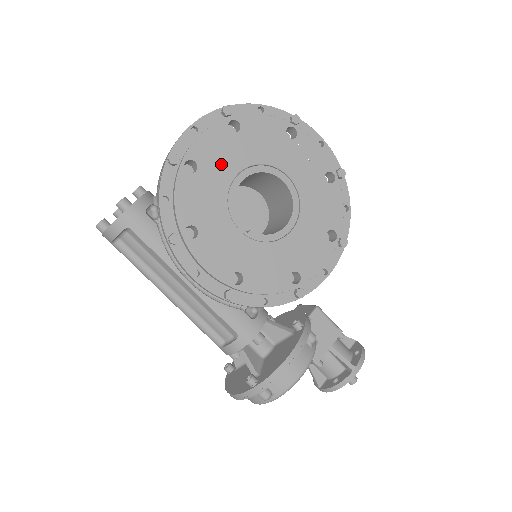
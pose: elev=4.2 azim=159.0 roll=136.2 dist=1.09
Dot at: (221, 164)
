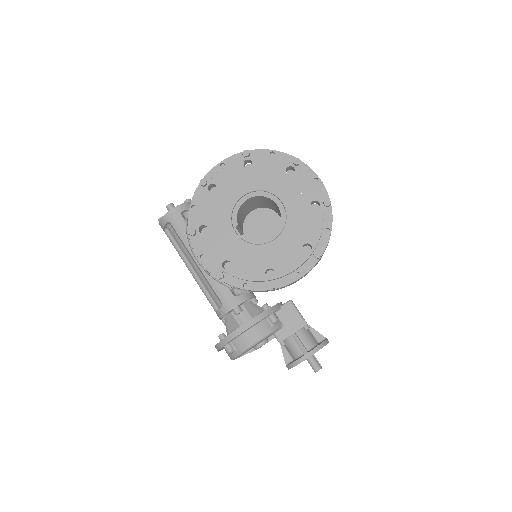
Dot at: (233, 188)
